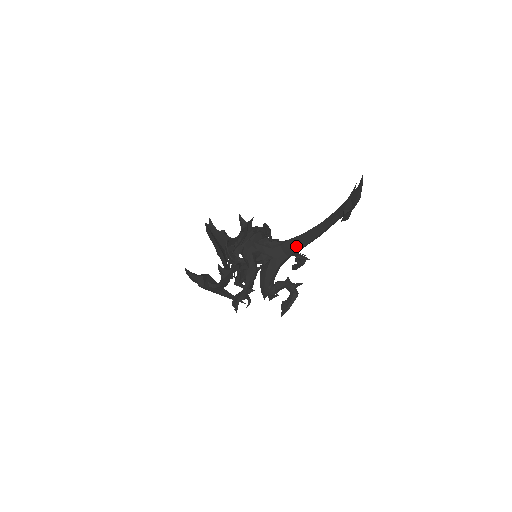
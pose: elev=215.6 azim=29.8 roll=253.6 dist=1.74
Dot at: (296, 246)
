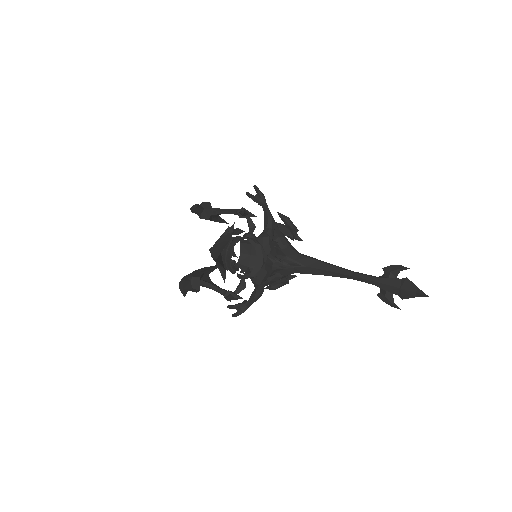
Dot at: (312, 274)
